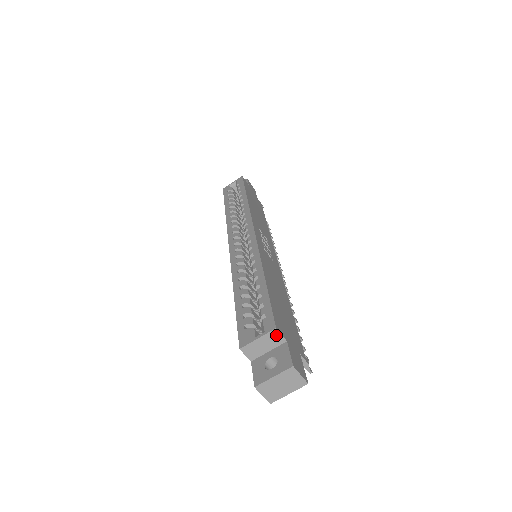
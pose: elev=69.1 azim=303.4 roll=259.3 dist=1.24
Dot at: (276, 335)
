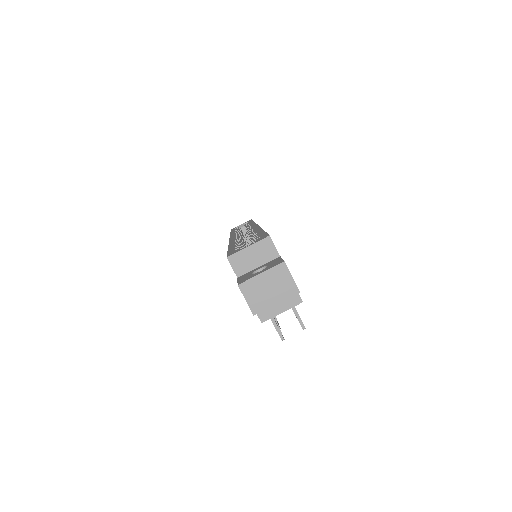
Dot at: (269, 245)
